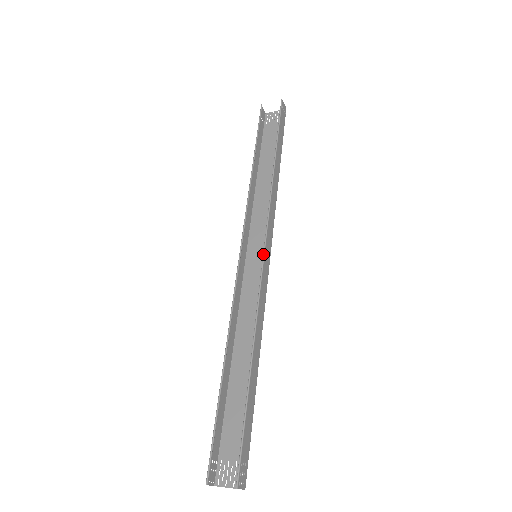
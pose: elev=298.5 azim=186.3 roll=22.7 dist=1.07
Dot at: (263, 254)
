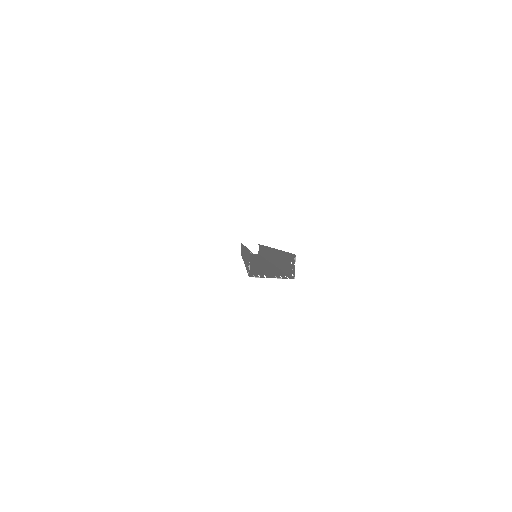
Dot at: occluded
